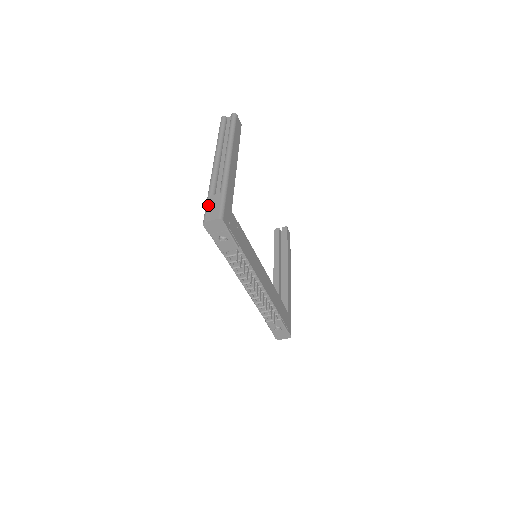
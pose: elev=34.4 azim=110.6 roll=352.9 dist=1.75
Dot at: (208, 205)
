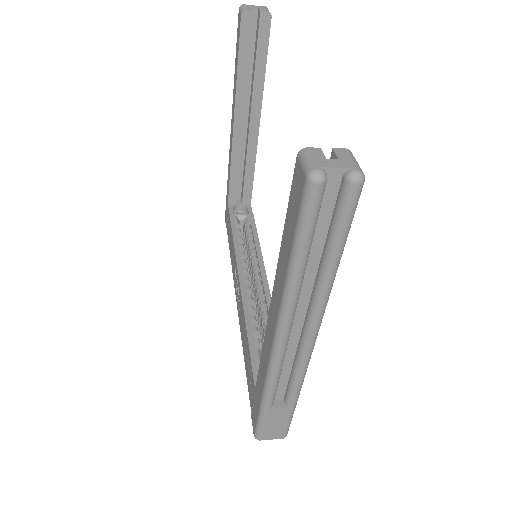
Dot at: (266, 422)
